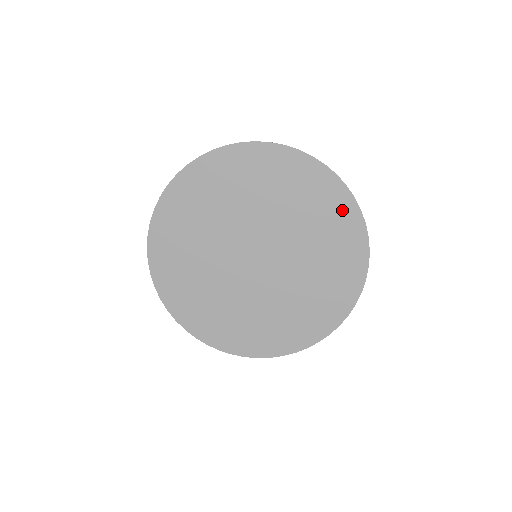
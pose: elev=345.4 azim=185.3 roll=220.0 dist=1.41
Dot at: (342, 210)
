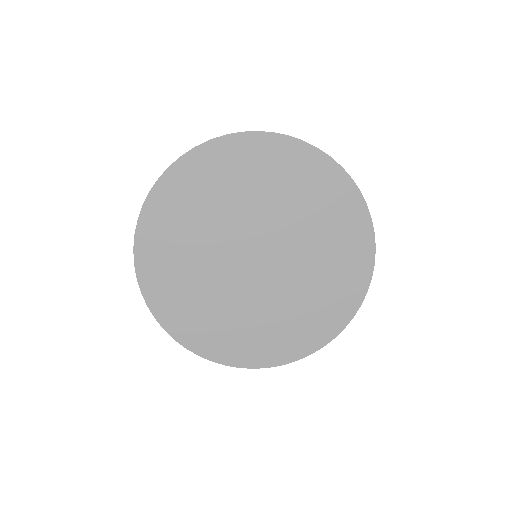
Dot at: (358, 242)
